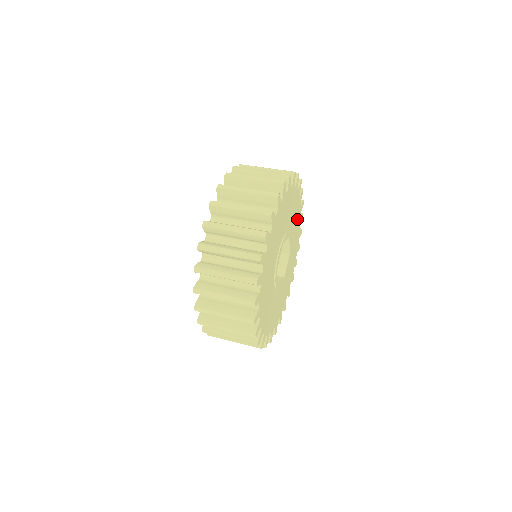
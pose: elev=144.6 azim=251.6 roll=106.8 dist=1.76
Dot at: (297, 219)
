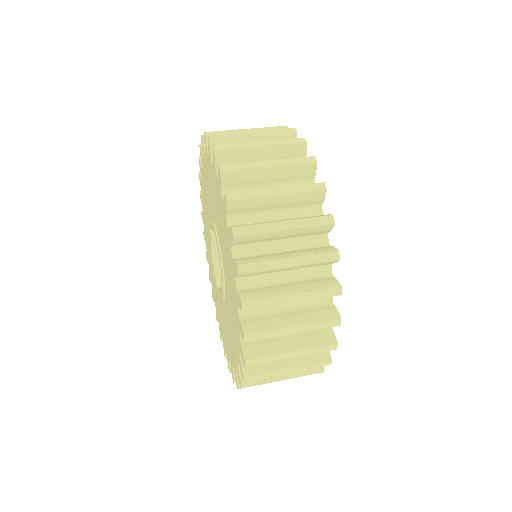
Dot at: occluded
